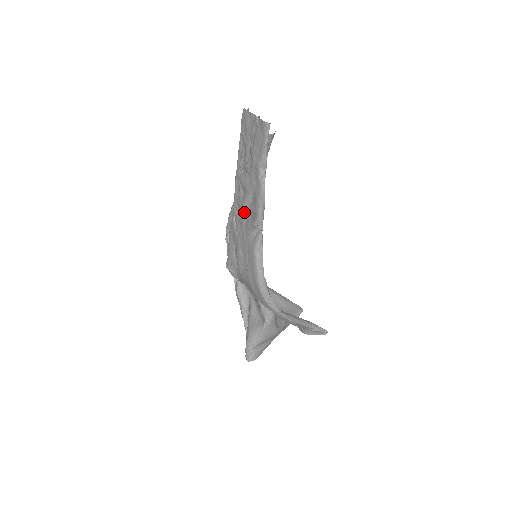
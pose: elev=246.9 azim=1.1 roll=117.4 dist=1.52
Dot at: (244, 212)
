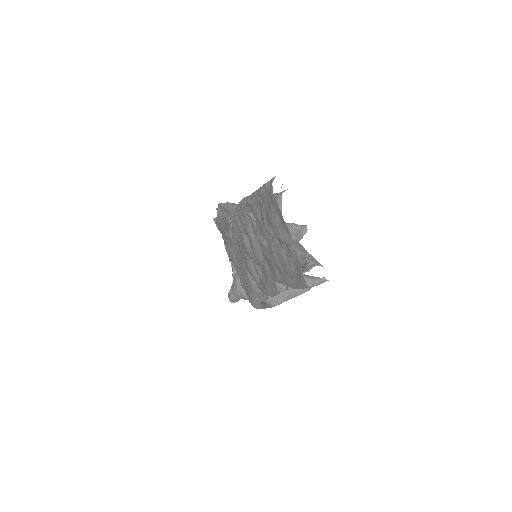
Dot at: occluded
